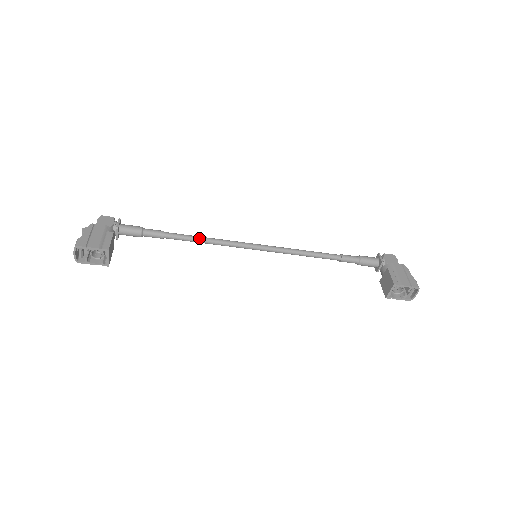
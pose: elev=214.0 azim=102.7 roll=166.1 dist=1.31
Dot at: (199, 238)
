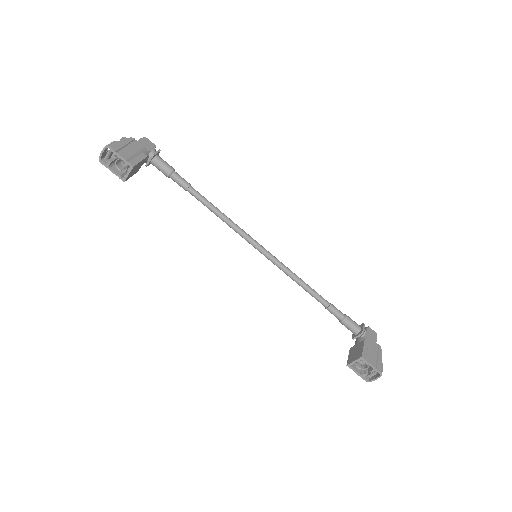
Dot at: (217, 210)
